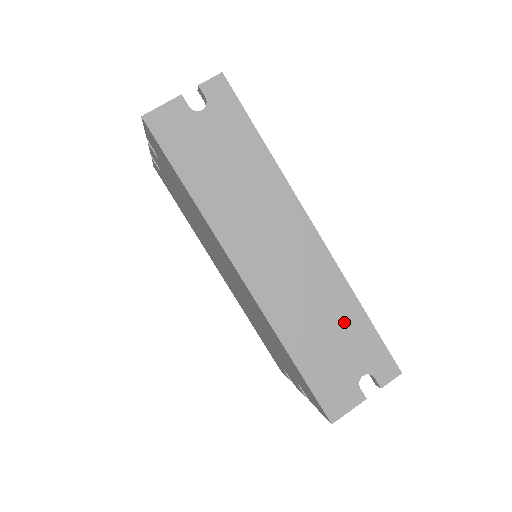
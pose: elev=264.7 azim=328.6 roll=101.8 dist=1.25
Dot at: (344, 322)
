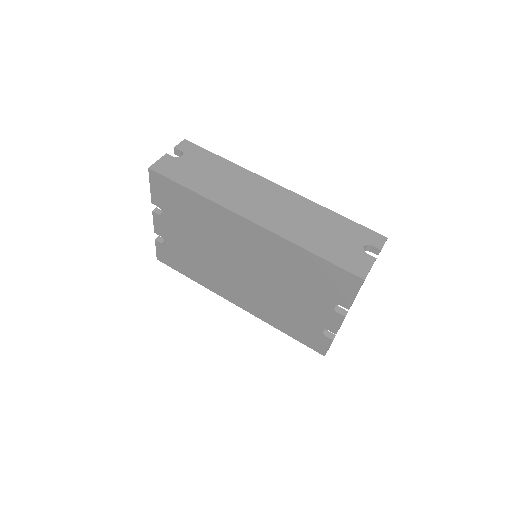
Dot at: (330, 223)
